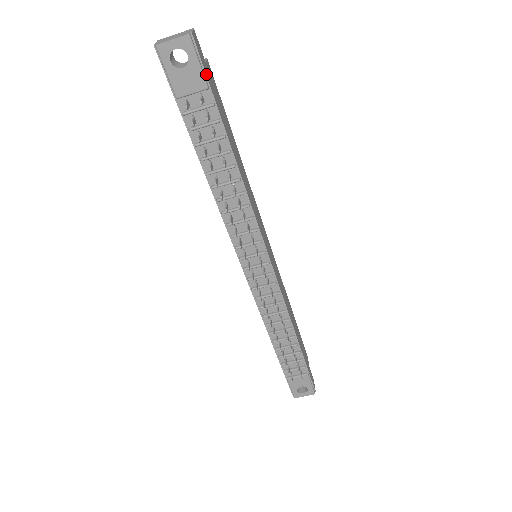
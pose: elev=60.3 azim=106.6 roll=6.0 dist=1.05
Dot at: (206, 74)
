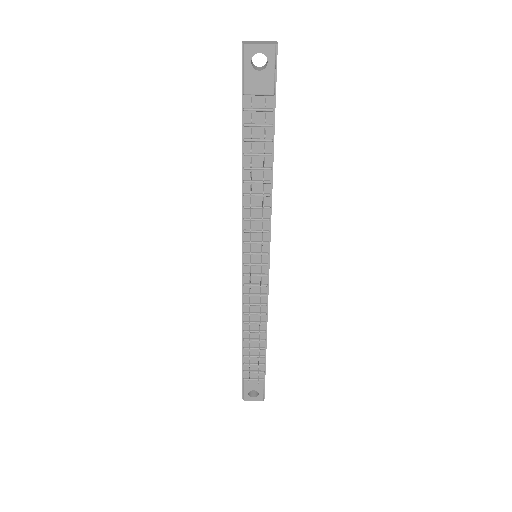
Dot at: occluded
